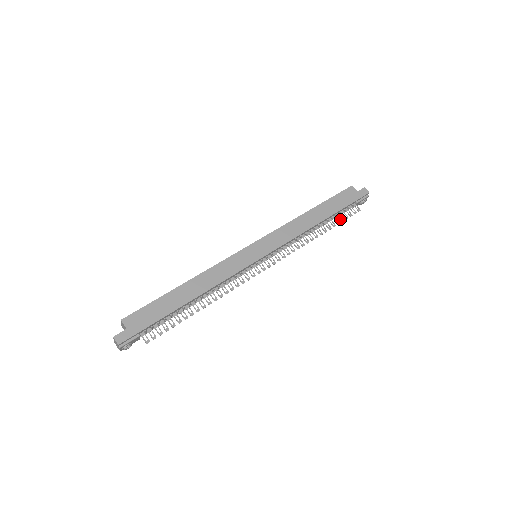
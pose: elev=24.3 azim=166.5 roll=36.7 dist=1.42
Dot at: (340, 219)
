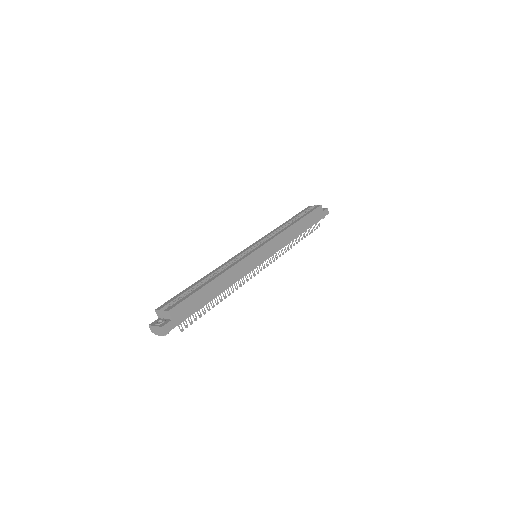
Dot at: occluded
